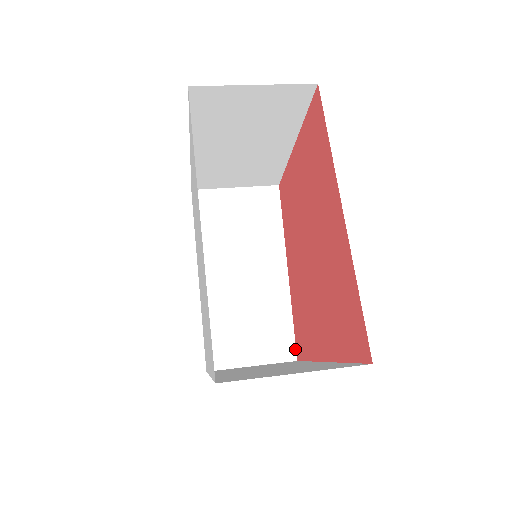
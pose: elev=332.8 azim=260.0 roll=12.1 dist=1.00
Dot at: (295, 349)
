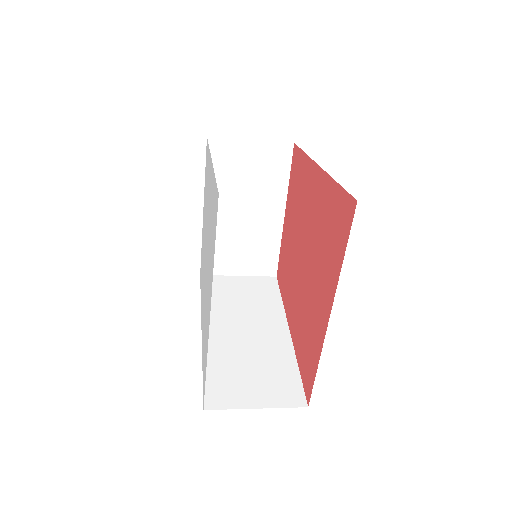
Dot at: (304, 396)
